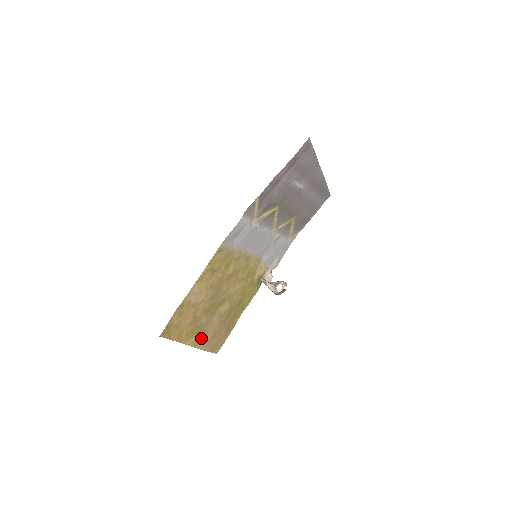
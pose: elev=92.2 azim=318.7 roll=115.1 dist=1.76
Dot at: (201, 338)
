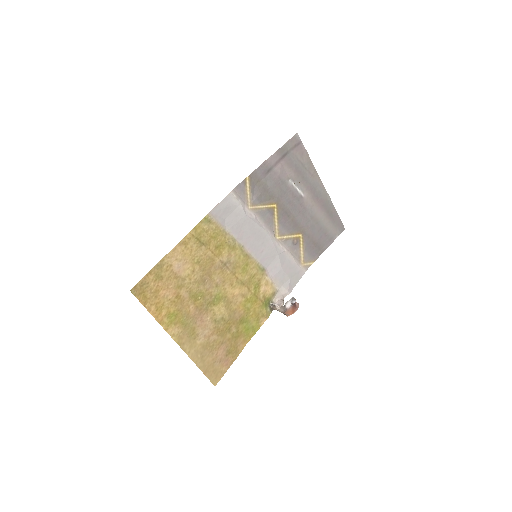
Dot at: (189, 337)
